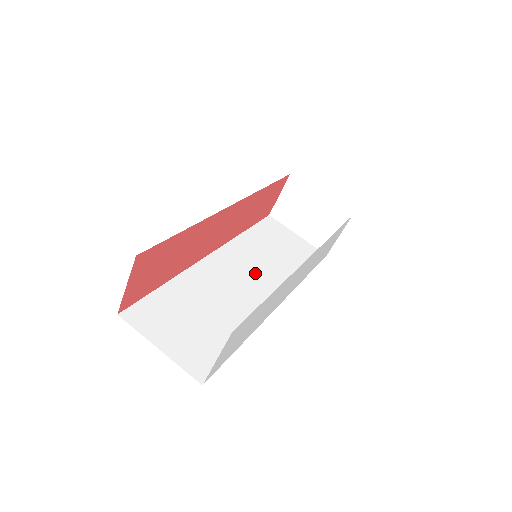
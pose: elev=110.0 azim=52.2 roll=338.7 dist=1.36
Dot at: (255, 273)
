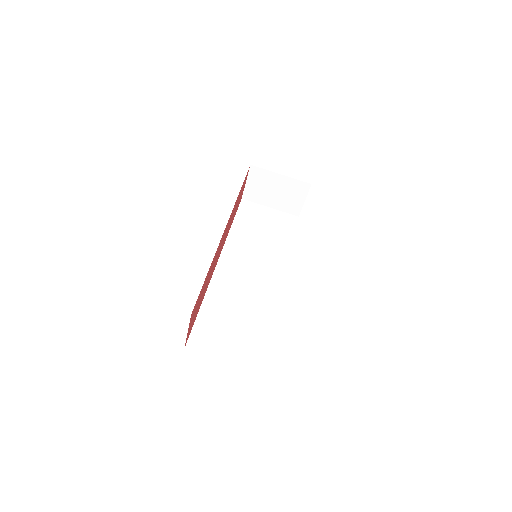
Dot at: (256, 263)
